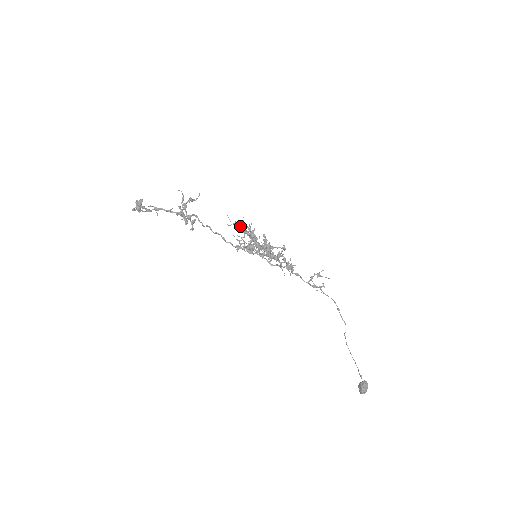
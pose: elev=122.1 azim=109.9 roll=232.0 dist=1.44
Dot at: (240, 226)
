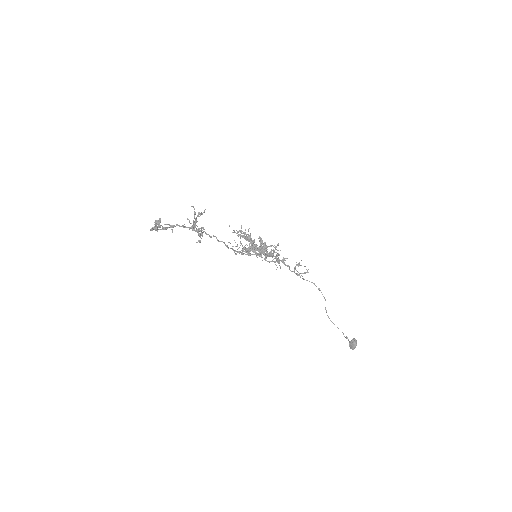
Dot at: (241, 232)
